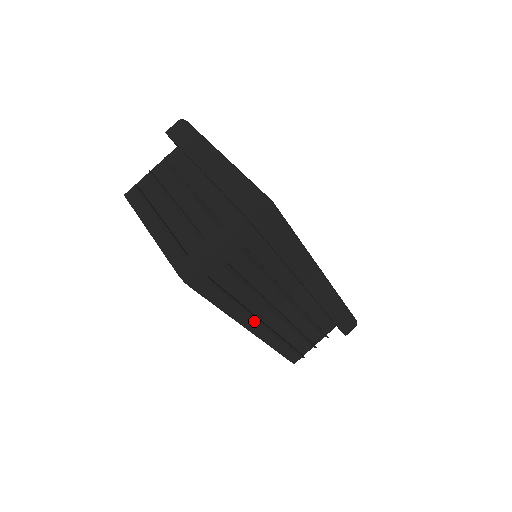
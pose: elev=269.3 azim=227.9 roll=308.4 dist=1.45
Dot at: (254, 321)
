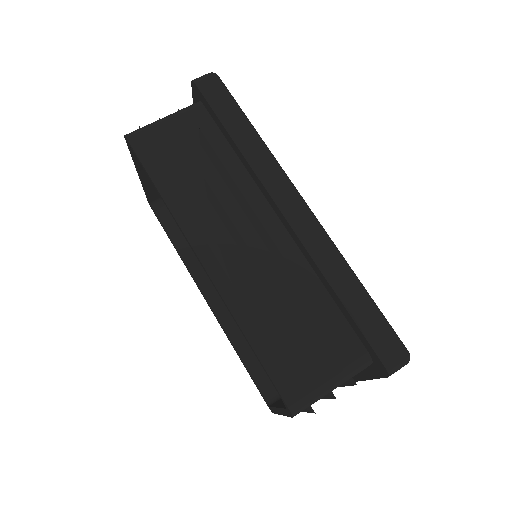
Dot at: (204, 240)
